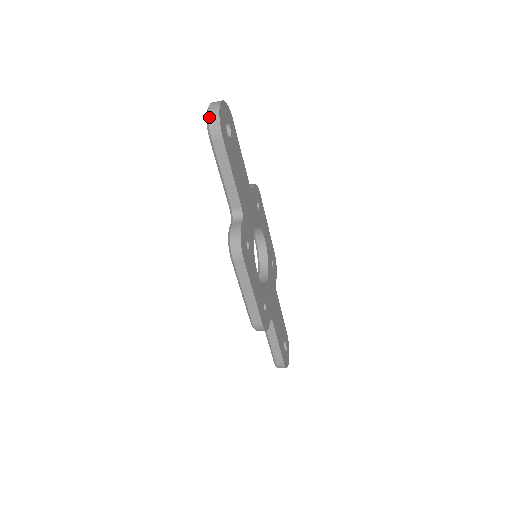
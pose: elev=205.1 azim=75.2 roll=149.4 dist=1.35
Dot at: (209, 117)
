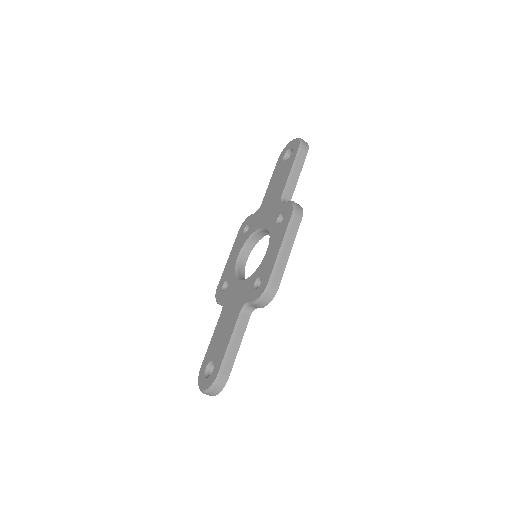
Dot at: (302, 139)
